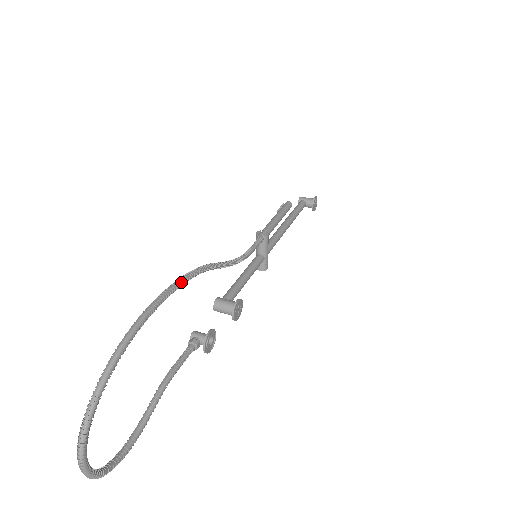
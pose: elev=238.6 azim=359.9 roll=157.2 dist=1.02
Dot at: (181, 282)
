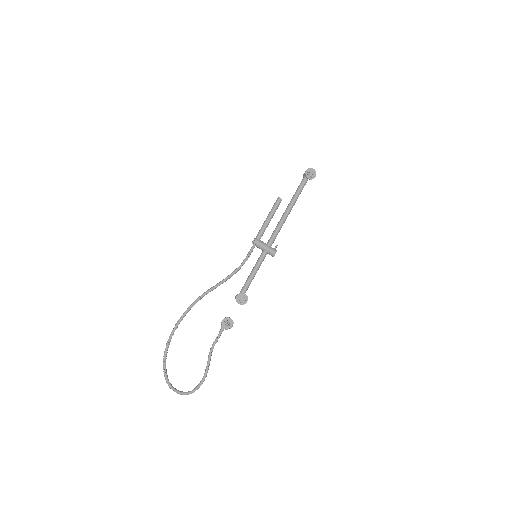
Dot at: (184, 313)
